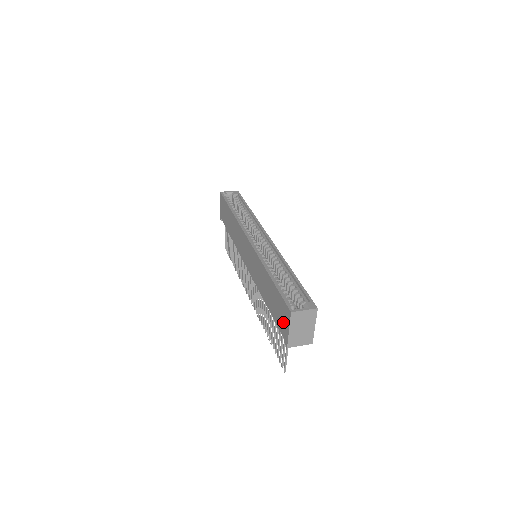
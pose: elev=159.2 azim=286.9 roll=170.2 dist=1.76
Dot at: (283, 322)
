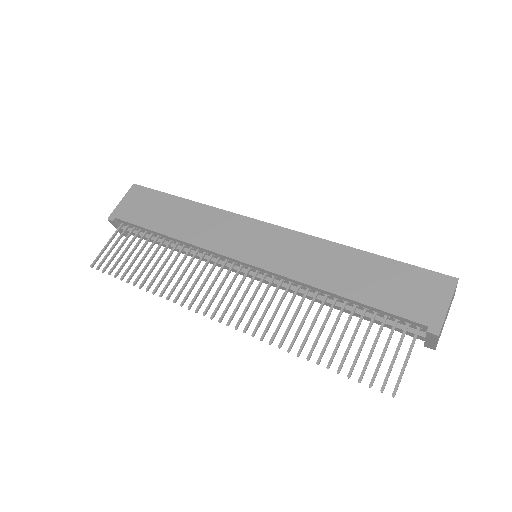
Dot at: (425, 300)
